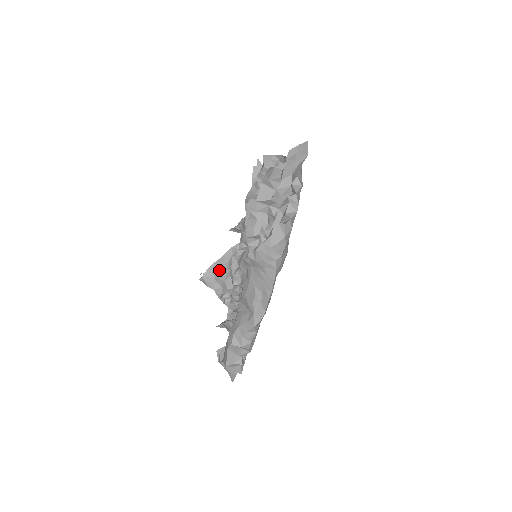
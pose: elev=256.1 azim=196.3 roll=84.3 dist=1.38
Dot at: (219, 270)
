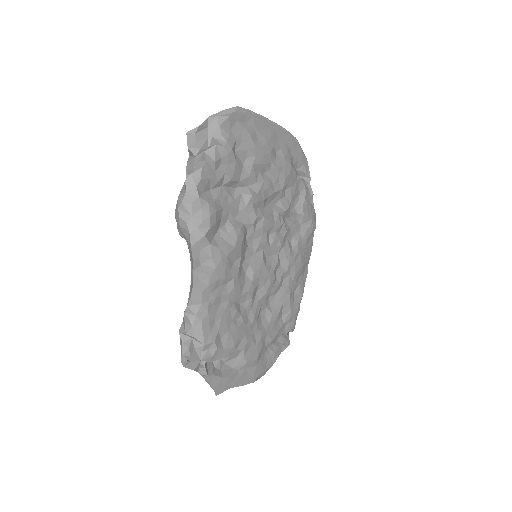
Dot at: occluded
